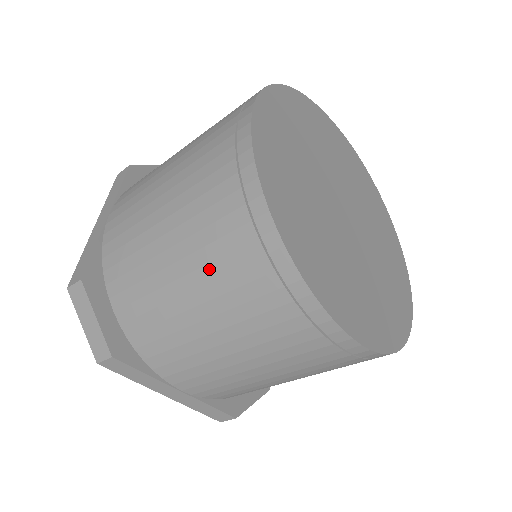
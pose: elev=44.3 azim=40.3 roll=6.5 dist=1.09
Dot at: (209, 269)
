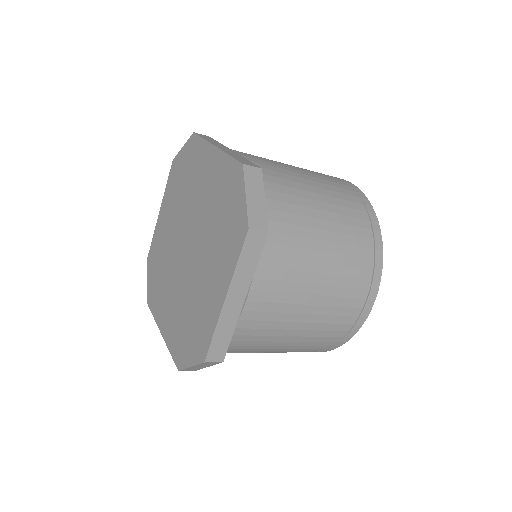
Dot at: (342, 226)
